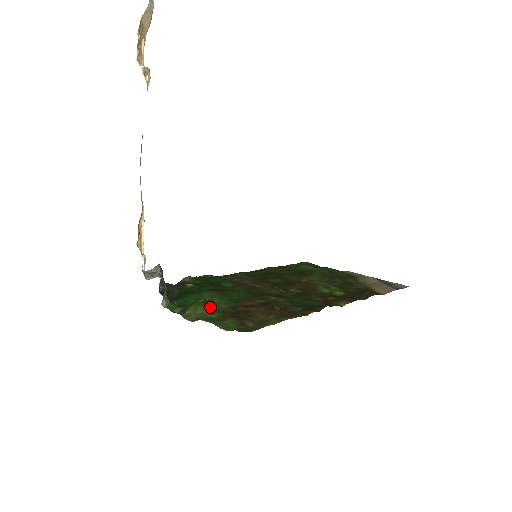
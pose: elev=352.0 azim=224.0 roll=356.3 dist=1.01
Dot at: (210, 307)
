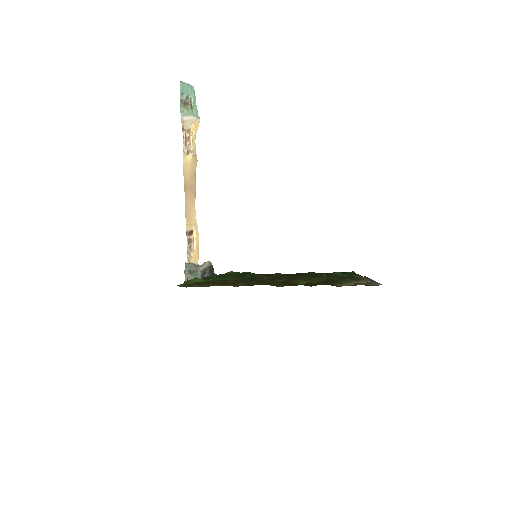
Dot at: (199, 280)
